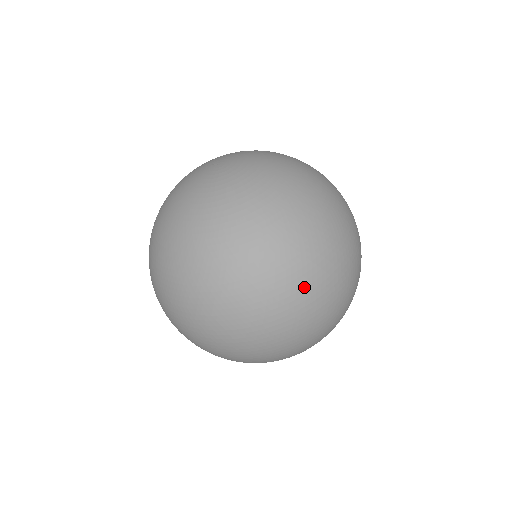
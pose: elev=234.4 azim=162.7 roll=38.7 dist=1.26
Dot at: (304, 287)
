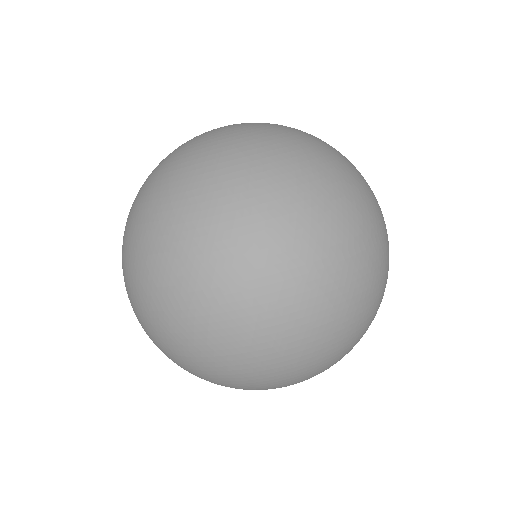
Dot at: (369, 210)
